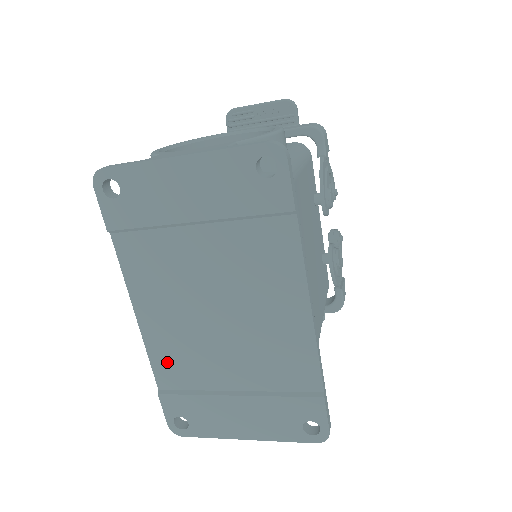
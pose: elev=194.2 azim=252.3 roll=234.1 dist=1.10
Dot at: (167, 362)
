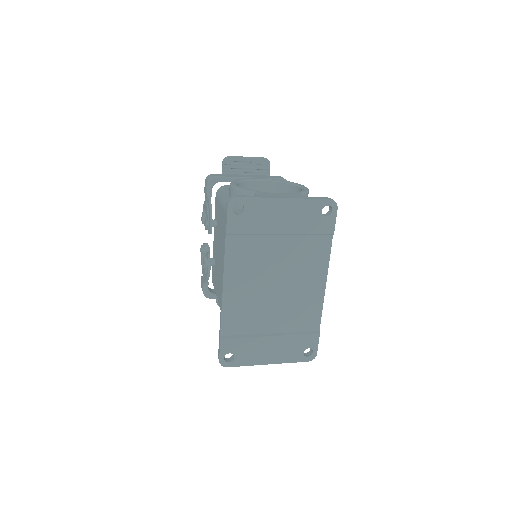
Dot at: (233, 317)
